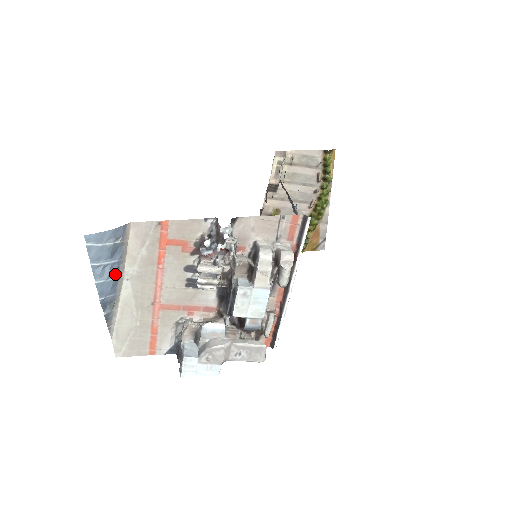
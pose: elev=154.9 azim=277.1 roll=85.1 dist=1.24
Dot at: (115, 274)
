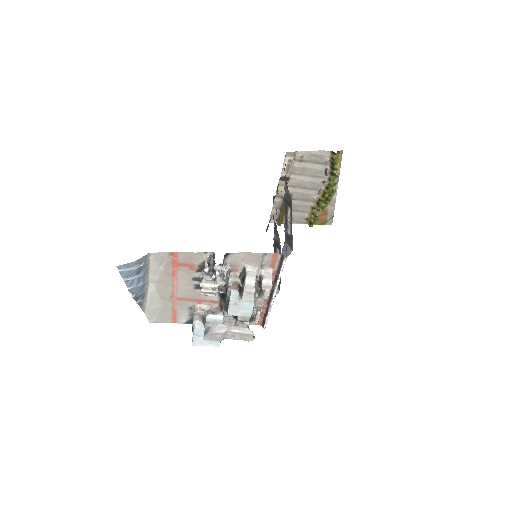
Dot at: (142, 281)
